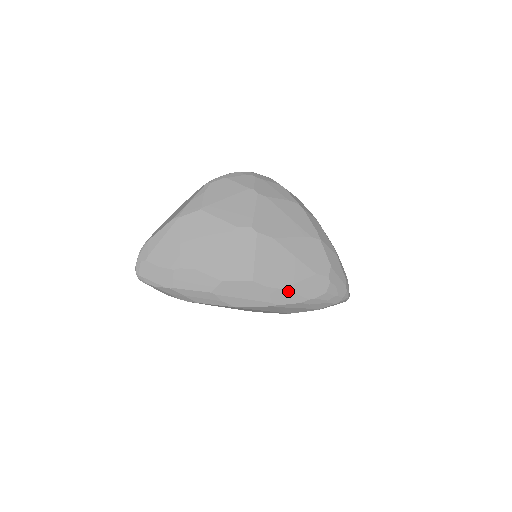
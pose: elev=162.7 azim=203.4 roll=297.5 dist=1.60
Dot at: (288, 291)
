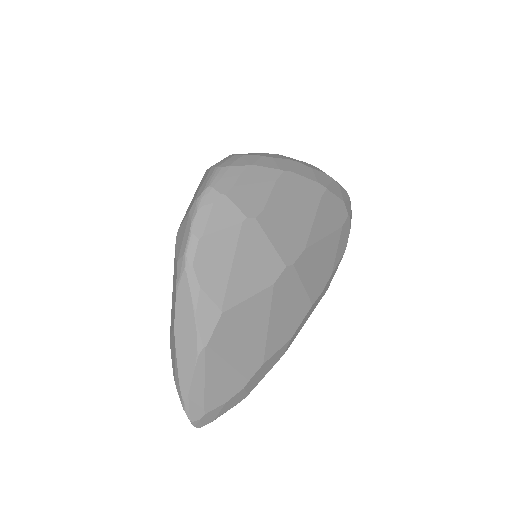
Dot at: (334, 271)
